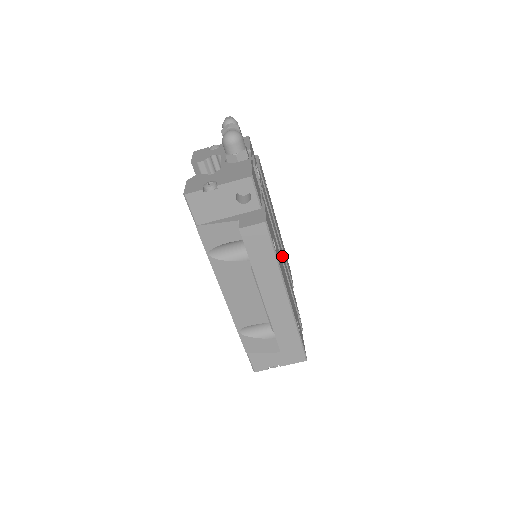
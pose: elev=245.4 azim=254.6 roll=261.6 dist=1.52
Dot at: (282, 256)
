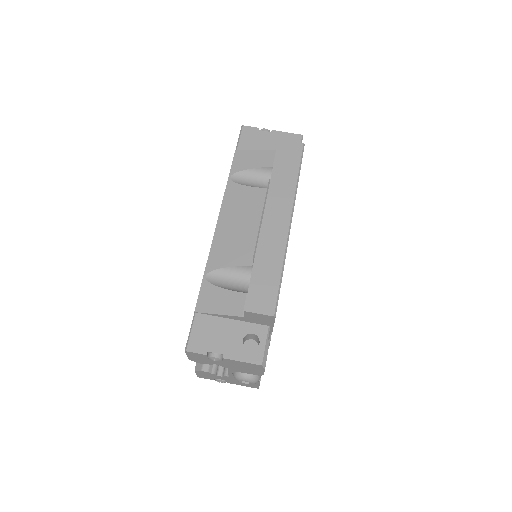
Dot at: occluded
